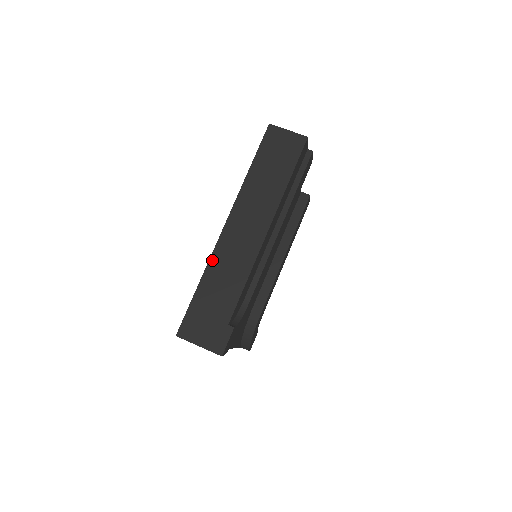
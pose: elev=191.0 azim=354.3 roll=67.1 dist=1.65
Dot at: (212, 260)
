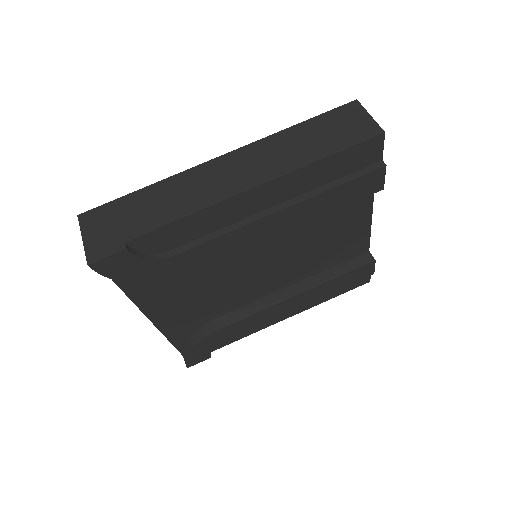
Dot at: (177, 176)
